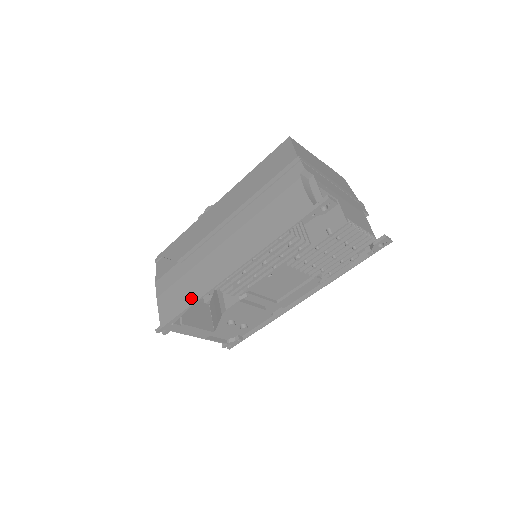
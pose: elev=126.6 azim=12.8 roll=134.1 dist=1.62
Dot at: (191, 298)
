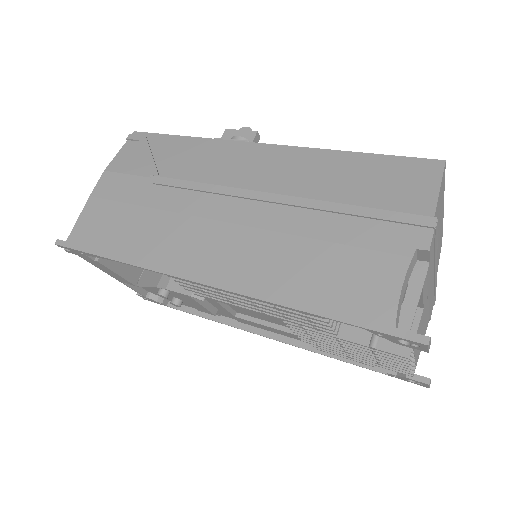
Dot at: (128, 252)
